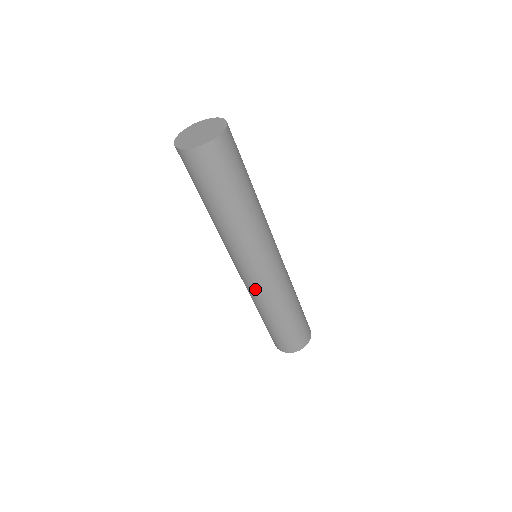
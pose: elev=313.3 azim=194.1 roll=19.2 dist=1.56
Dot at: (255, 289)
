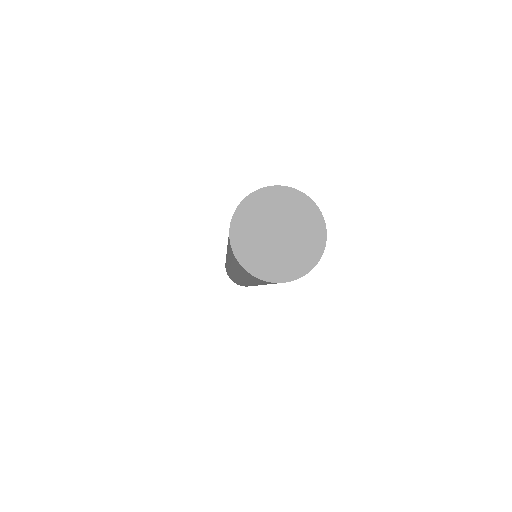
Dot at: occluded
